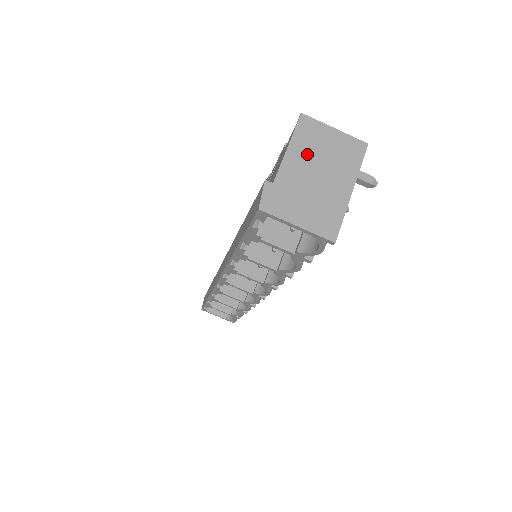
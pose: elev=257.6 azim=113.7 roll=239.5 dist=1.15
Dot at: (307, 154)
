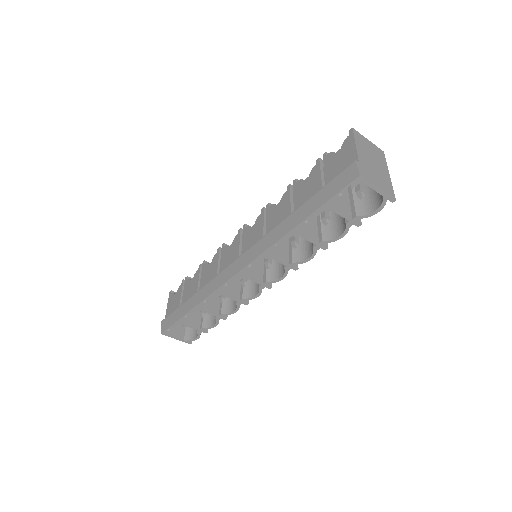
Dot at: (365, 150)
